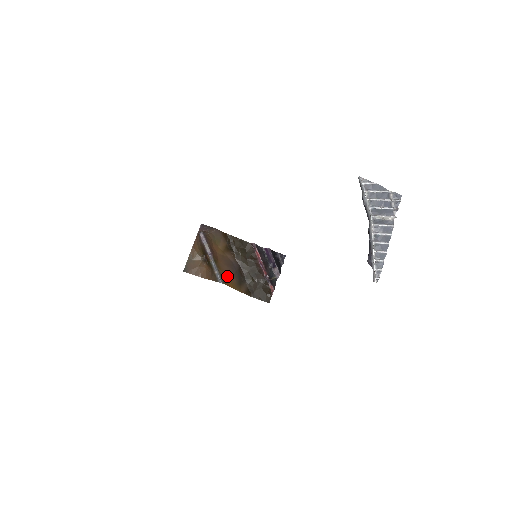
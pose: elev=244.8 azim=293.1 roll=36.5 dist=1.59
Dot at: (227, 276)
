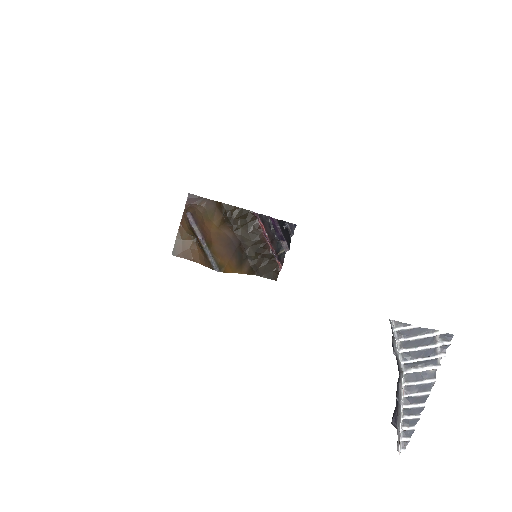
Dot at: (224, 261)
